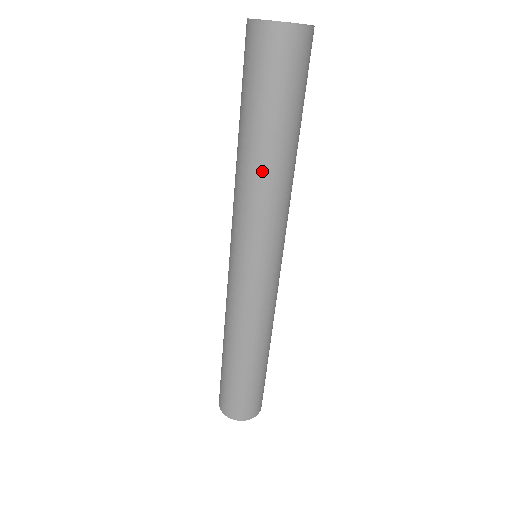
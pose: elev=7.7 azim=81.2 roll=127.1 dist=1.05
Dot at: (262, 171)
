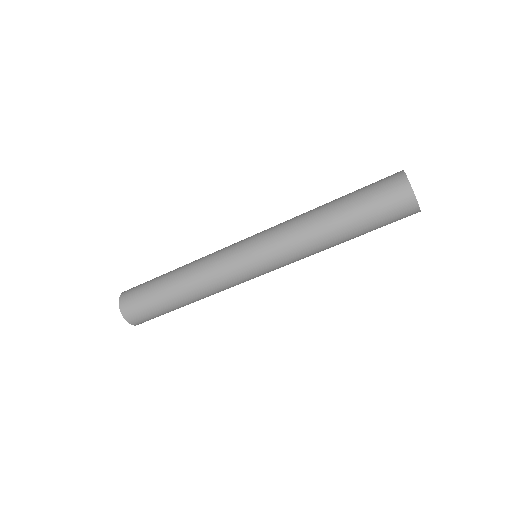
Dot at: (328, 243)
